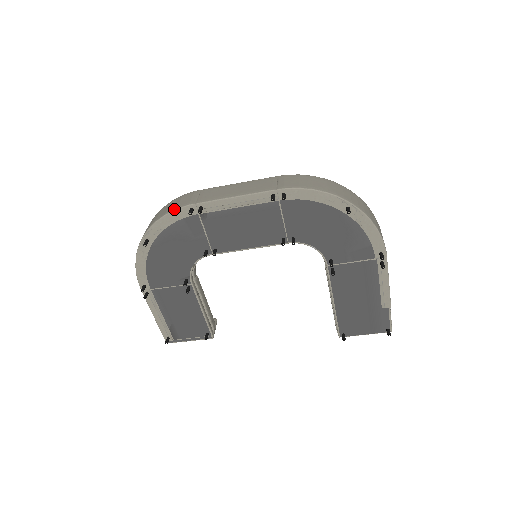
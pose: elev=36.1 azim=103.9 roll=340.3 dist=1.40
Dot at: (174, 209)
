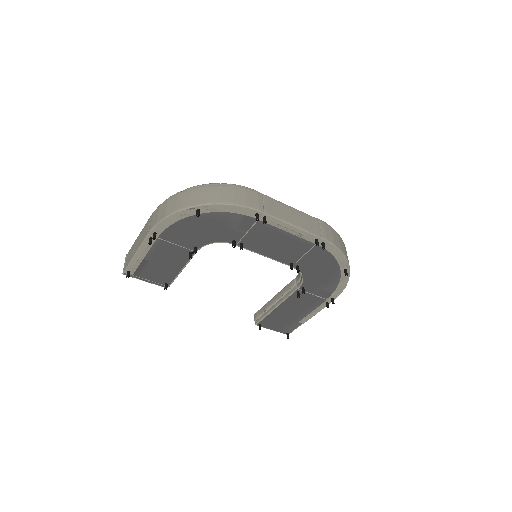
Dot at: (244, 205)
